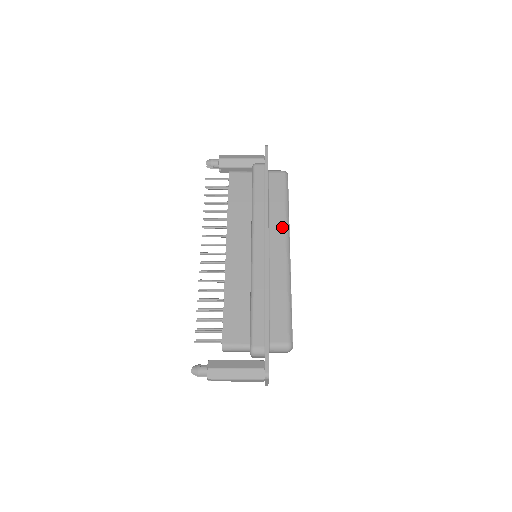
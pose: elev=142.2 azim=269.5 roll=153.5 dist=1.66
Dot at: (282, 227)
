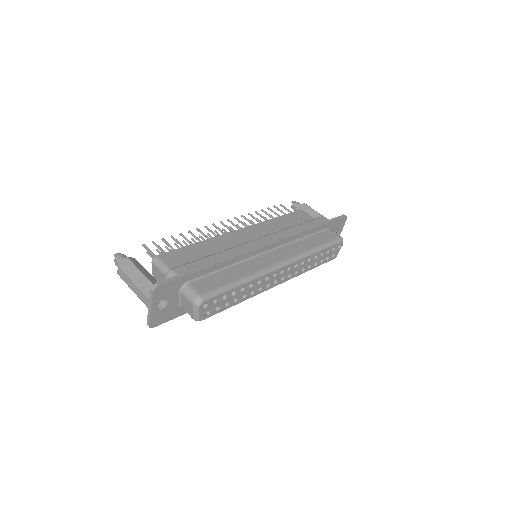
Dot at: (297, 252)
